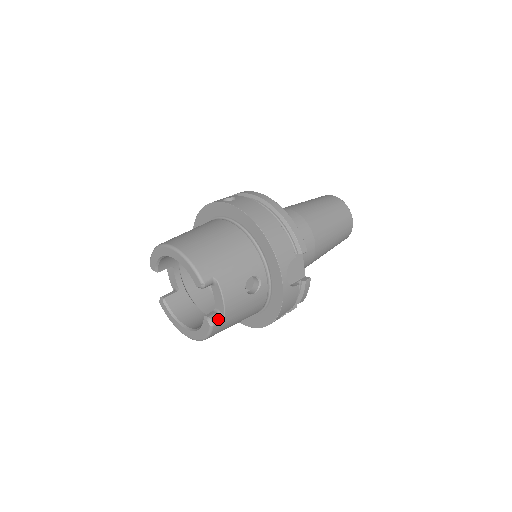
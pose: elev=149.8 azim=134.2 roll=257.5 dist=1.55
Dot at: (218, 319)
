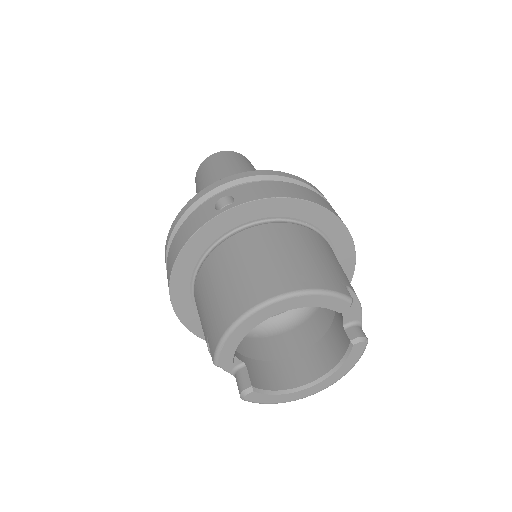
Dot at: (361, 330)
